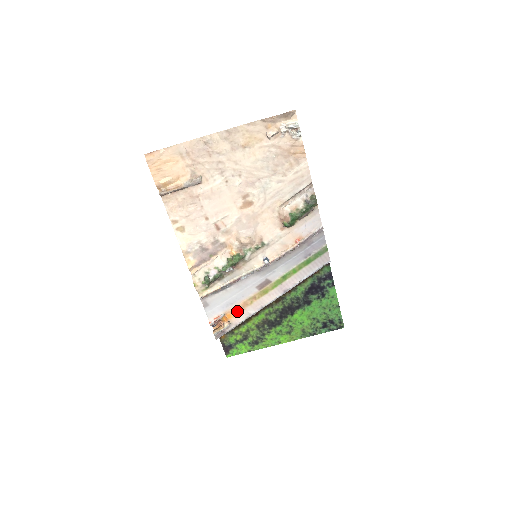
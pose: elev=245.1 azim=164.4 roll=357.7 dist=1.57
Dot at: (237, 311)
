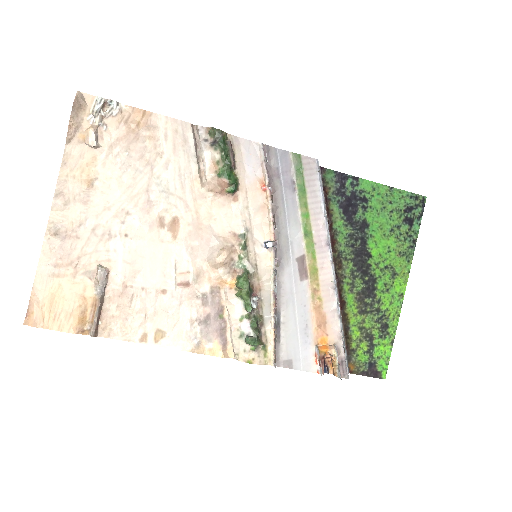
Dot at: (321, 326)
